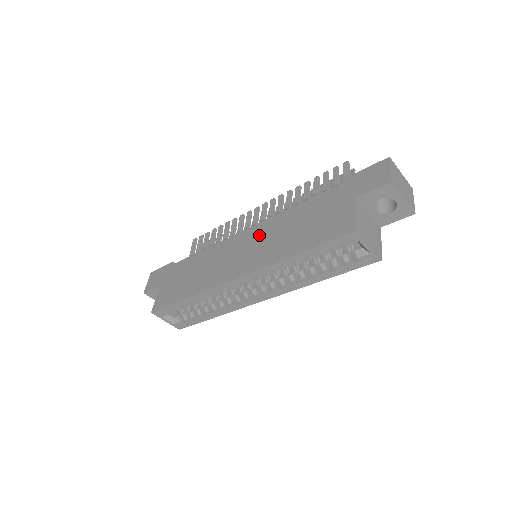
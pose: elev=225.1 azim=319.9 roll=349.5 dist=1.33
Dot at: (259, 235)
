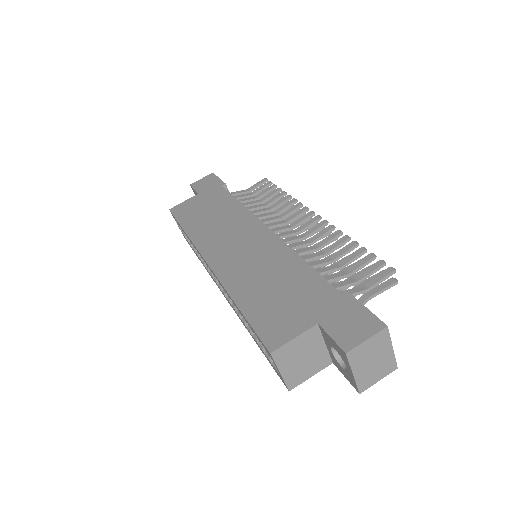
Dot at: (260, 247)
